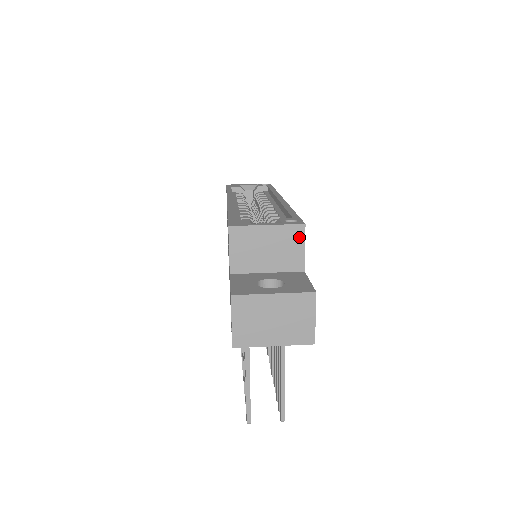
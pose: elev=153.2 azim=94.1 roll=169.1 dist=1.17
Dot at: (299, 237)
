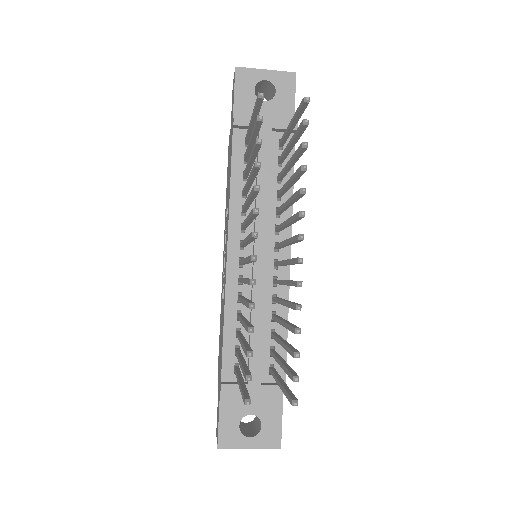
Dot at: occluded
